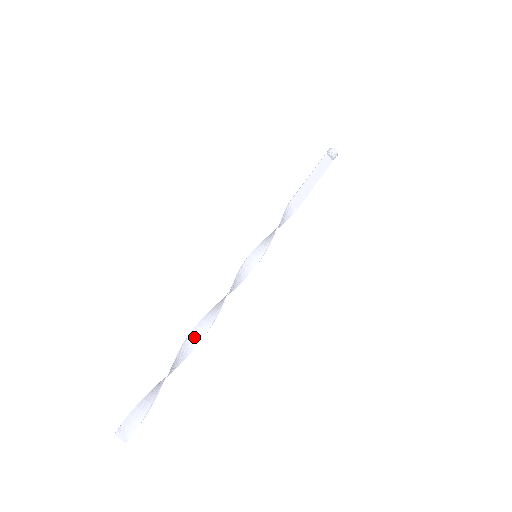
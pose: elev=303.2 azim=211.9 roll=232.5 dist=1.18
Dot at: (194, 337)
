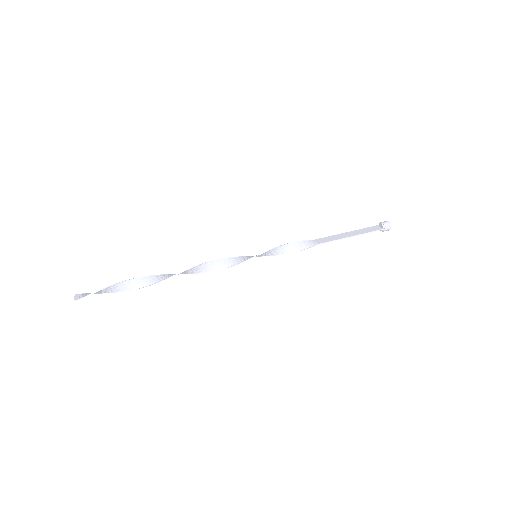
Dot at: (168, 276)
